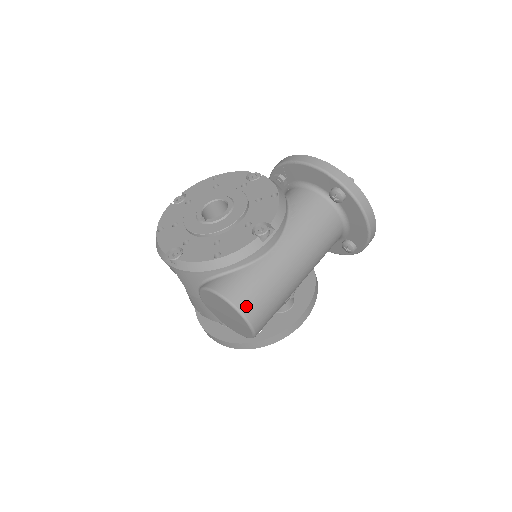
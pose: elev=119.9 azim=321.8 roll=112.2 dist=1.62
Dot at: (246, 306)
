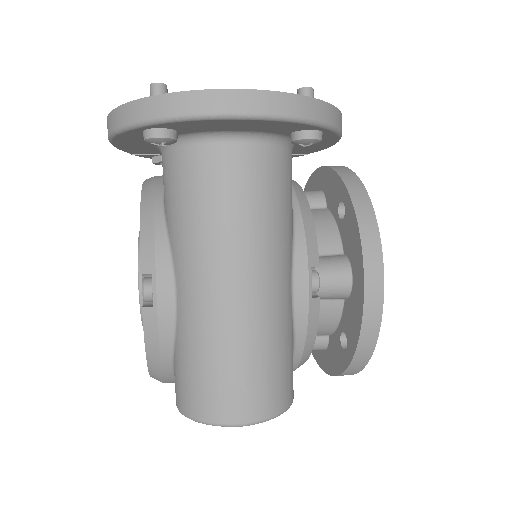
Dot at: (203, 409)
